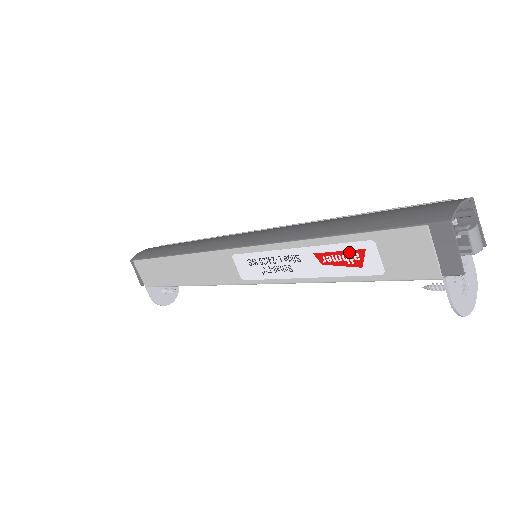
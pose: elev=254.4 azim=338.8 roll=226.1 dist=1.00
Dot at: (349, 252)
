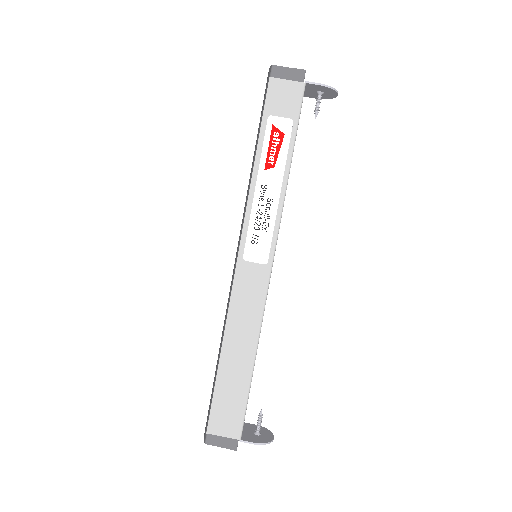
Dot at: (271, 139)
